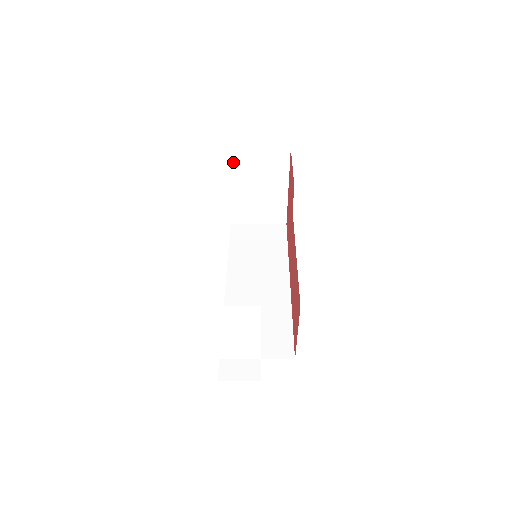
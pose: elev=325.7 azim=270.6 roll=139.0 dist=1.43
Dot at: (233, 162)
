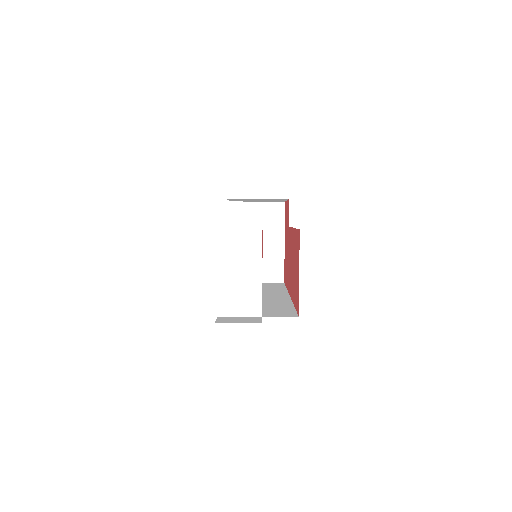
Dot at: (235, 215)
